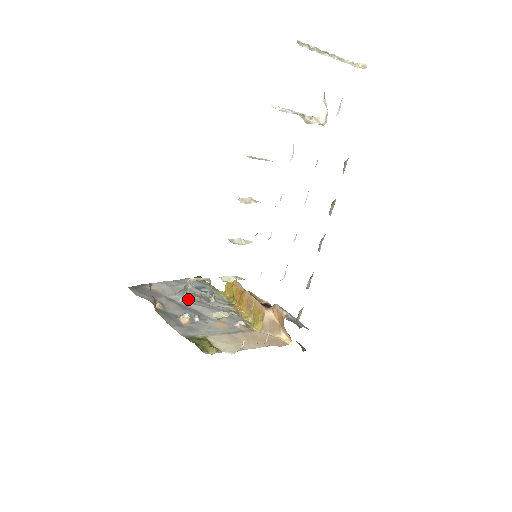
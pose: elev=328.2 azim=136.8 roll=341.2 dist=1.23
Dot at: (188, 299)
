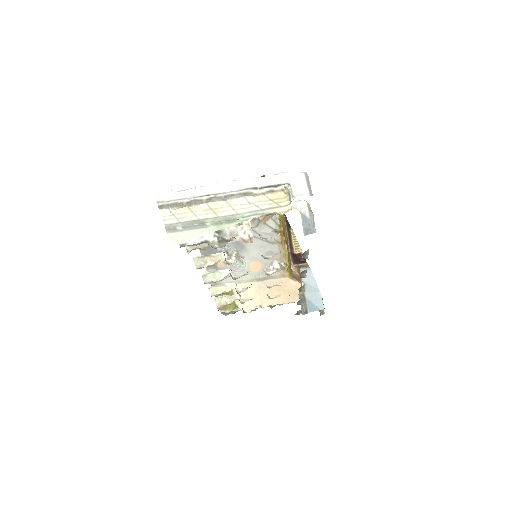
Dot at: occluded
